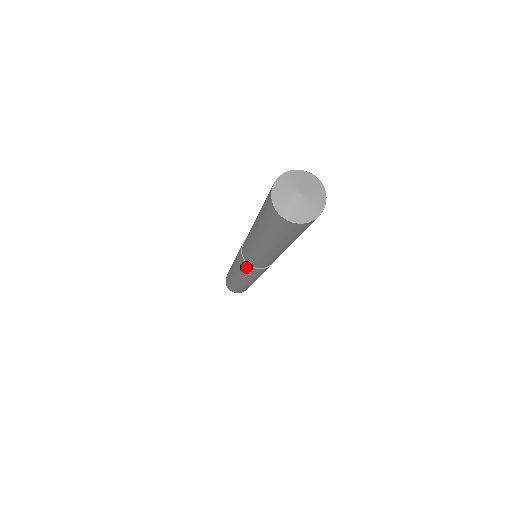
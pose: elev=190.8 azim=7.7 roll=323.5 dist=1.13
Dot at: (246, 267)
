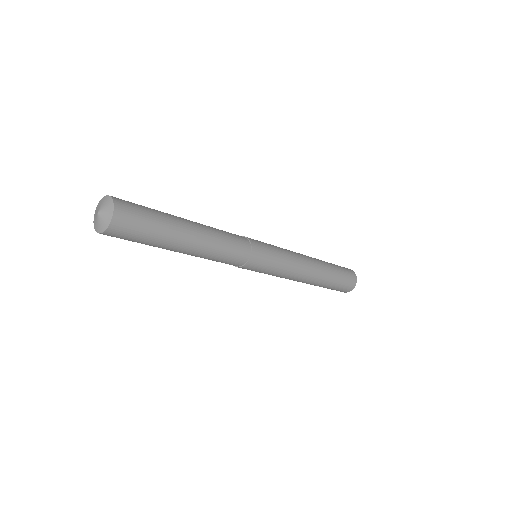
Dot at: (250, 269)
